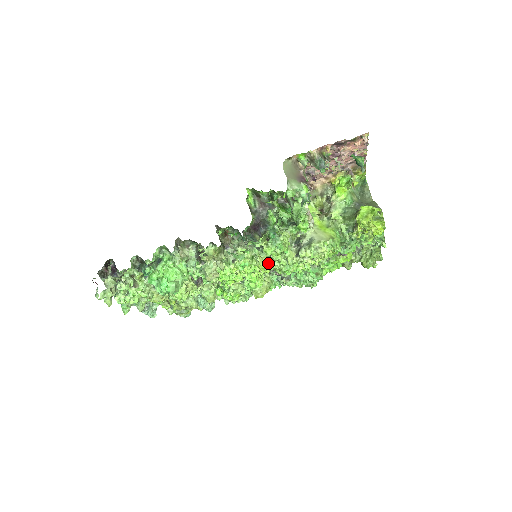
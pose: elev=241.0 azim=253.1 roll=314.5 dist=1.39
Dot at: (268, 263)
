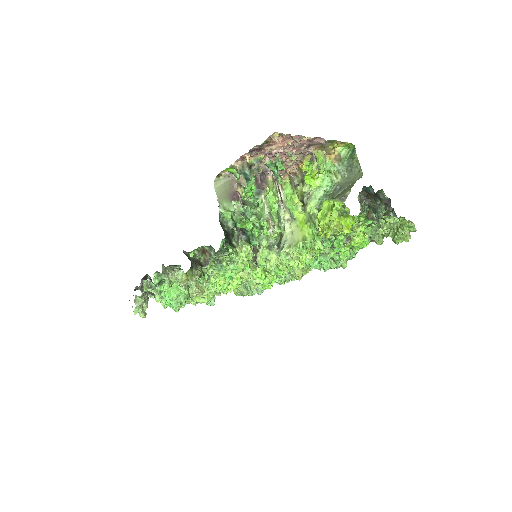
Dot at: (249, 272)
